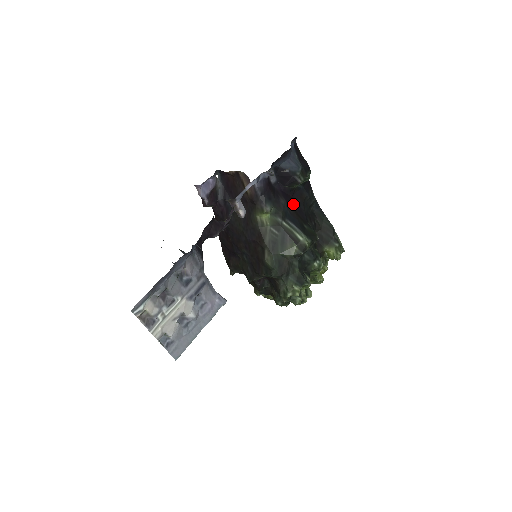
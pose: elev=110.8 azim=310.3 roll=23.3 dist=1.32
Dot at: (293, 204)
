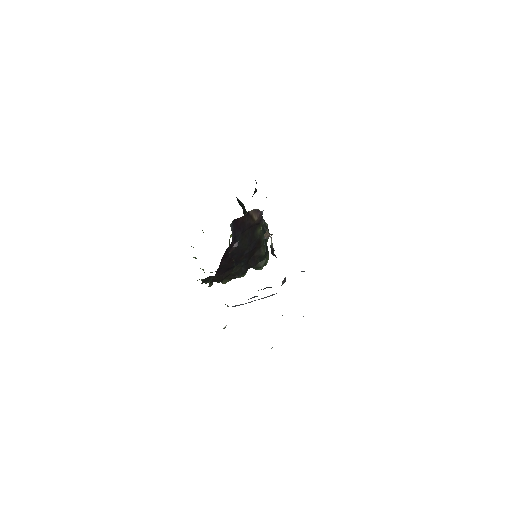
Dot at: occluded
